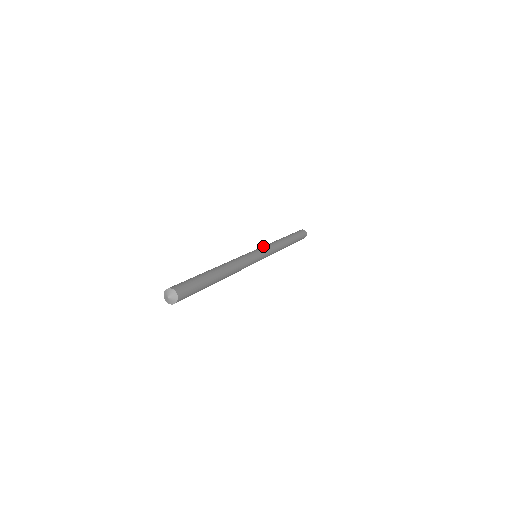
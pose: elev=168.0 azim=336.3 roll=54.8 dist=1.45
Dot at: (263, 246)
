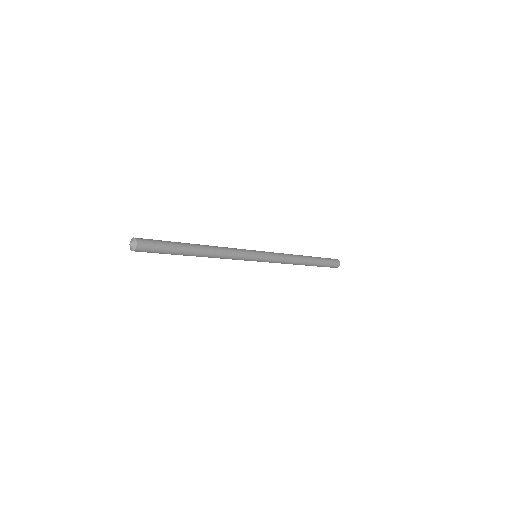
Dot at: (271, 252)
